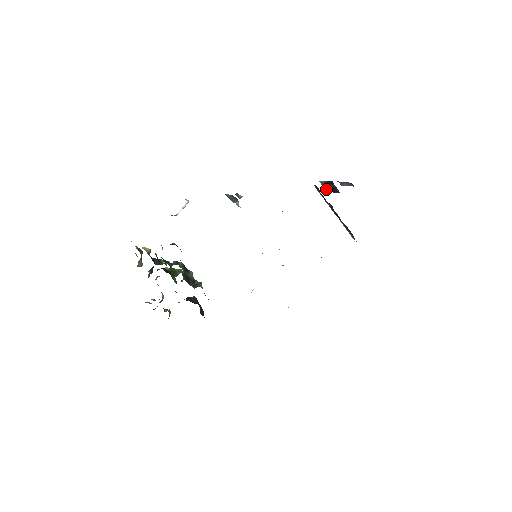
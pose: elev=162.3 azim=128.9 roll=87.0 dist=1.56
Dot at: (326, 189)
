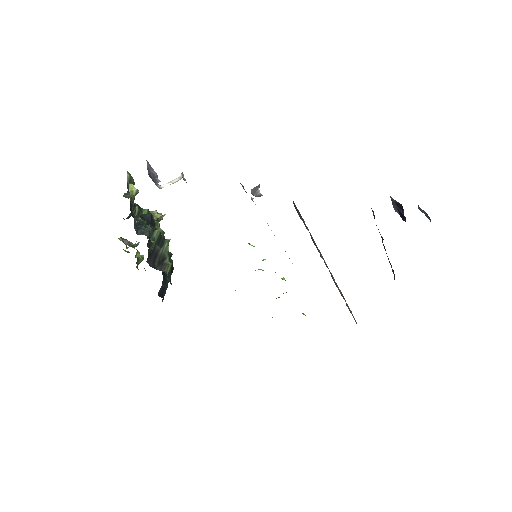
Dot at: (394, 207)
